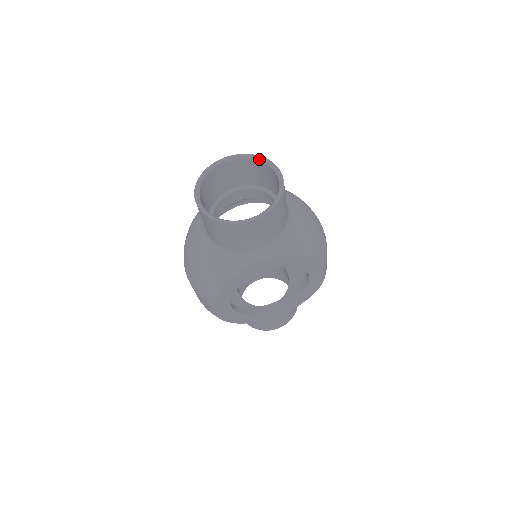
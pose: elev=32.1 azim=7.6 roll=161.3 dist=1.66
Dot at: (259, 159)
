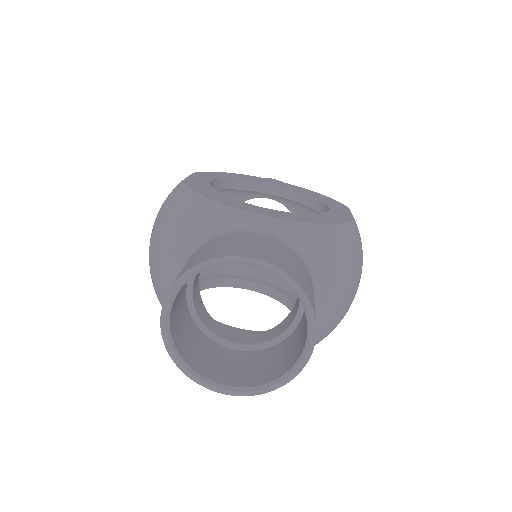
Dot at: (301, 300)
